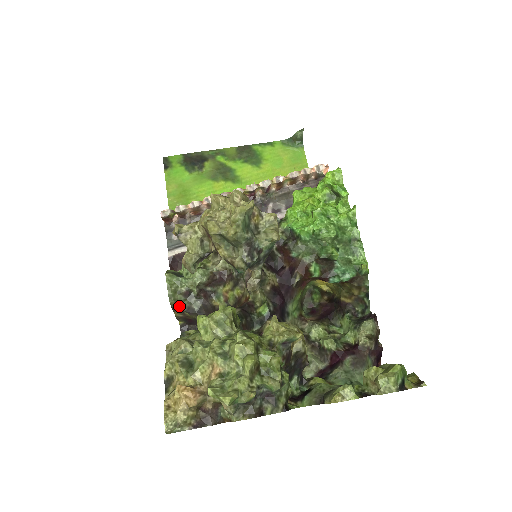
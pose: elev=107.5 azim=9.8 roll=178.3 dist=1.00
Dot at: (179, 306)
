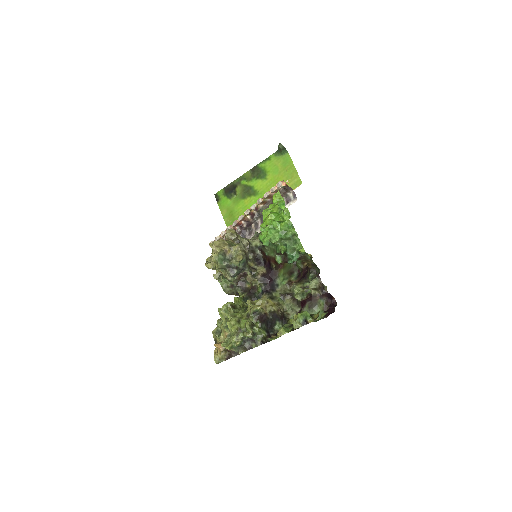
Dot at: (232, 293)
